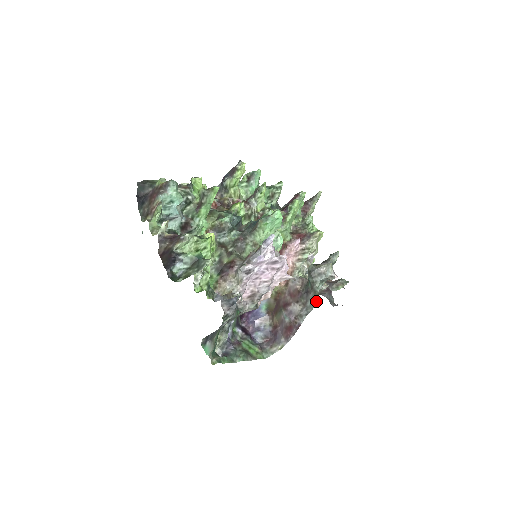
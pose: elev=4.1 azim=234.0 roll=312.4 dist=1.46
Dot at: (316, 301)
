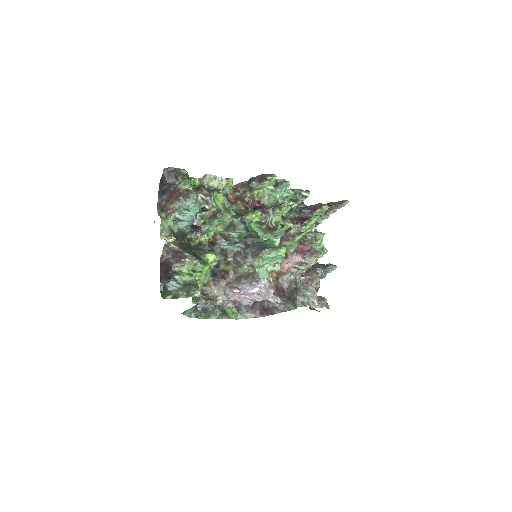
Dot at: (293, 309)
